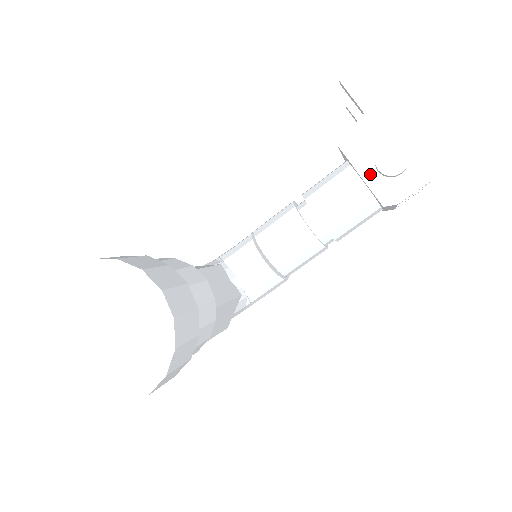
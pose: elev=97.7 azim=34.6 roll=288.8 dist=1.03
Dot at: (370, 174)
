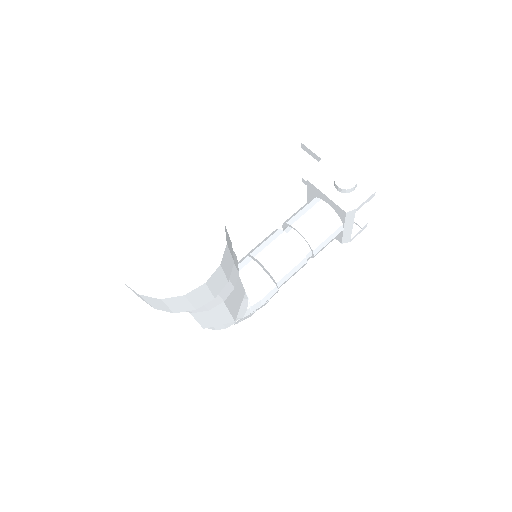
Dot at: (333, 193)
